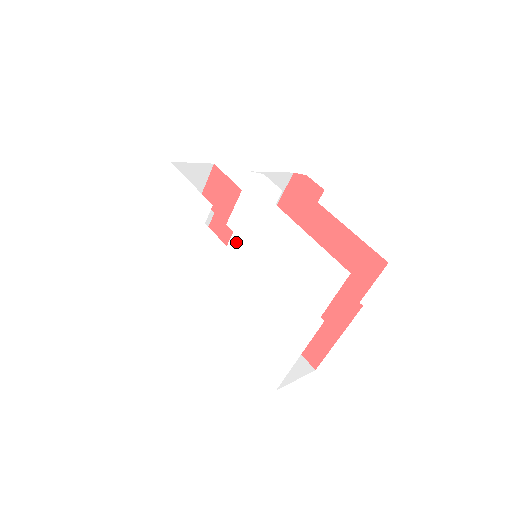
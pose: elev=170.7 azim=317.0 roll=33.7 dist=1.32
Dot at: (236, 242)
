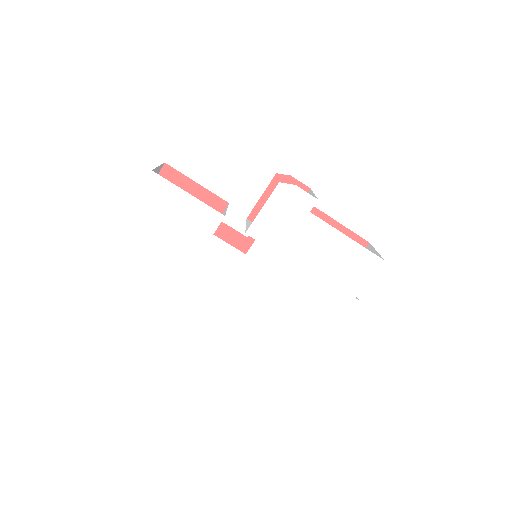
Dot at: (259, 249)
